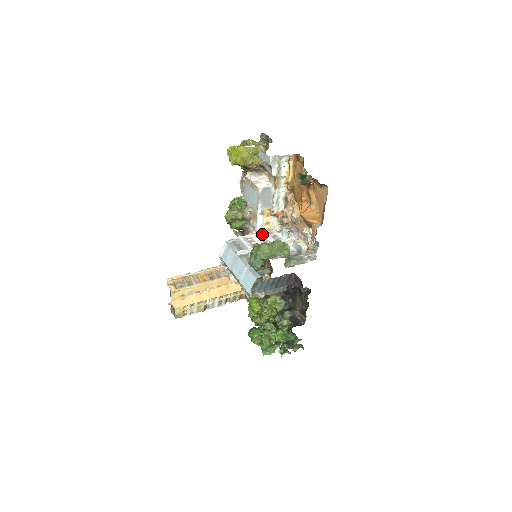
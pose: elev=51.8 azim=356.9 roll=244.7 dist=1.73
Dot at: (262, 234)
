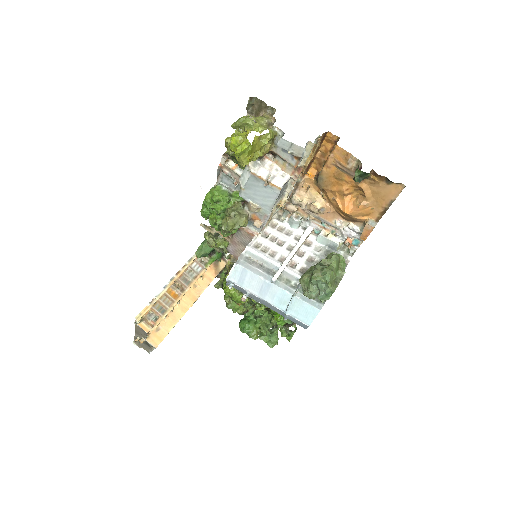
Dot at: (266, 232)
